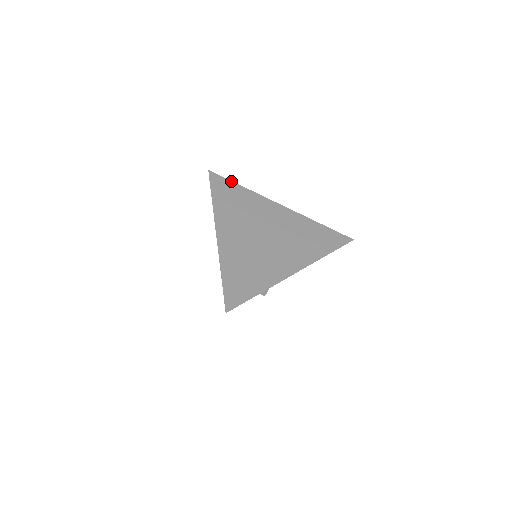
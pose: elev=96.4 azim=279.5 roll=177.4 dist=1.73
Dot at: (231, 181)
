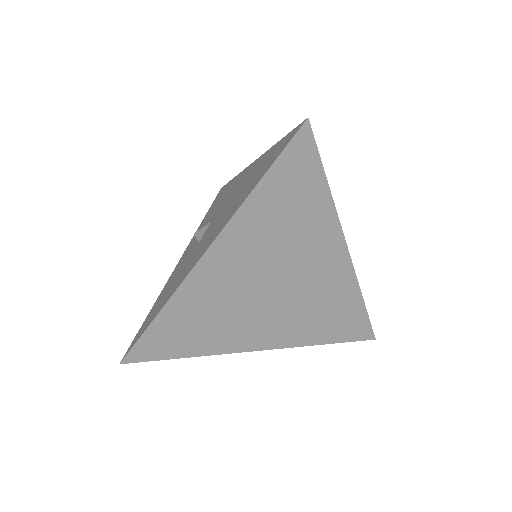
Dot at: (322, 167)
